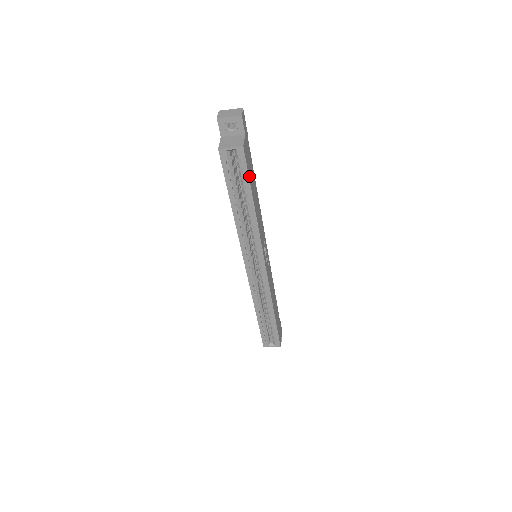
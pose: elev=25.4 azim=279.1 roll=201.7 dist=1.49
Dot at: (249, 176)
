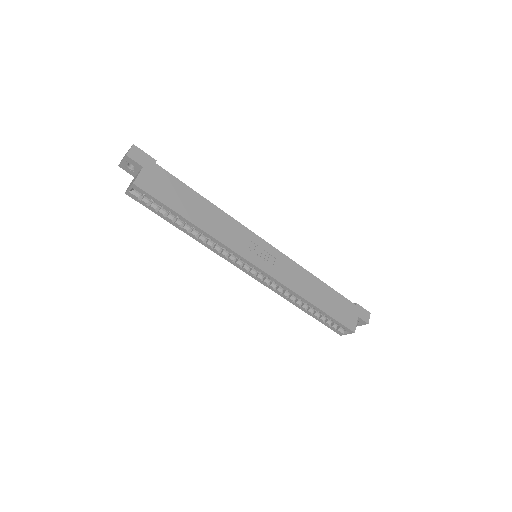
Dot at: (164, 201)
